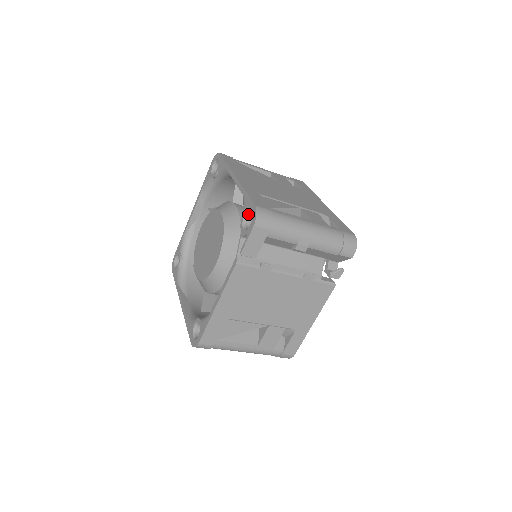
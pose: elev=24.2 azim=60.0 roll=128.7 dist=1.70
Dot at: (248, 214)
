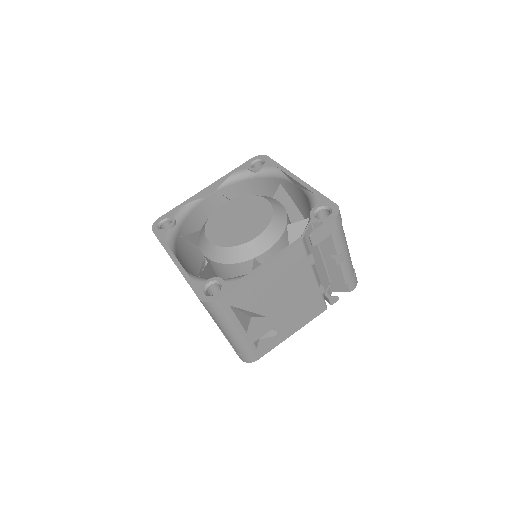
Dot at: (321, 209)
